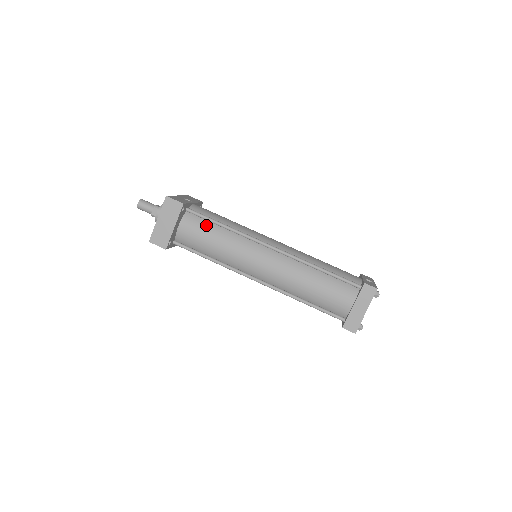
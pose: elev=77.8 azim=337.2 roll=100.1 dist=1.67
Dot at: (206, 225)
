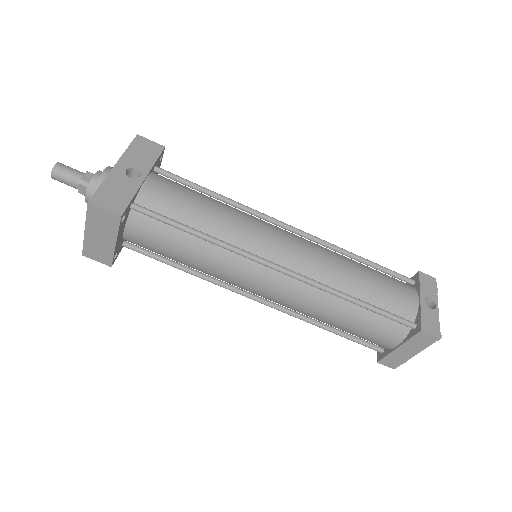
Dot at: (169, 232)
